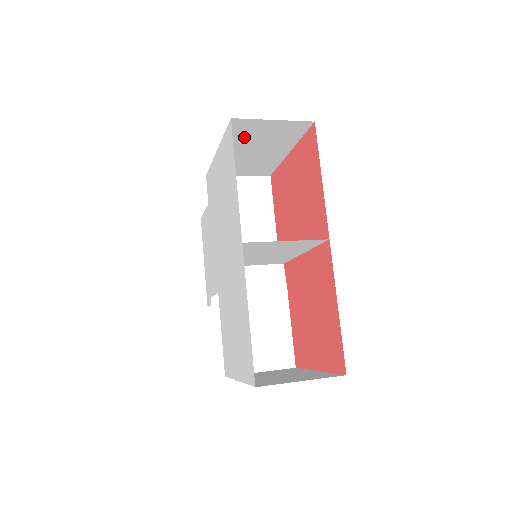
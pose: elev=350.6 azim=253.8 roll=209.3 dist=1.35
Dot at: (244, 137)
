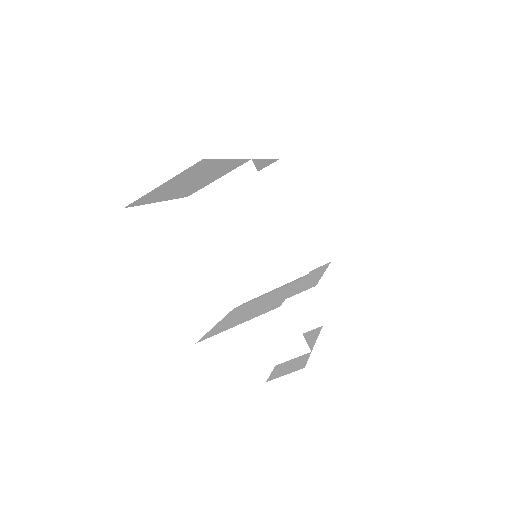
Dot at: occluded
